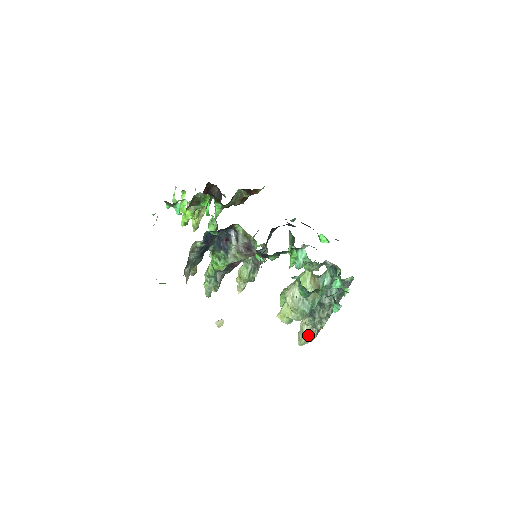
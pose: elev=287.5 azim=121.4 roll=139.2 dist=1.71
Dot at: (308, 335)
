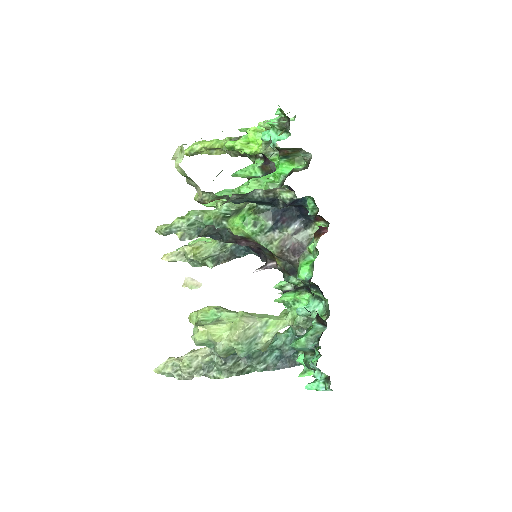
Dot at: (189, 371)
